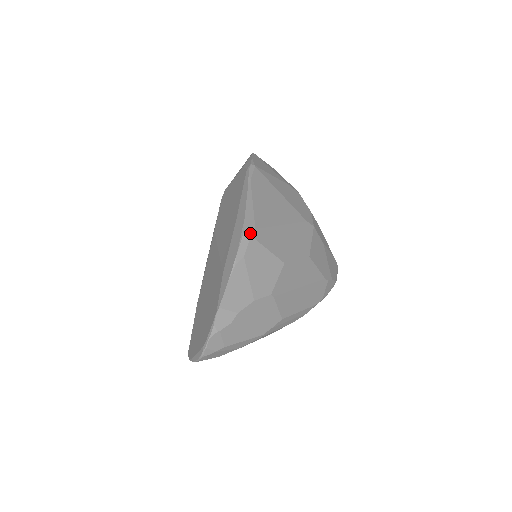
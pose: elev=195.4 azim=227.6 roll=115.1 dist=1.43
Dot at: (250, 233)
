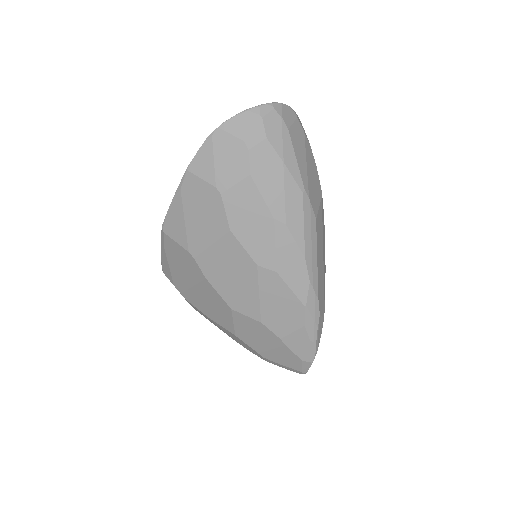
Dot at: occluded
